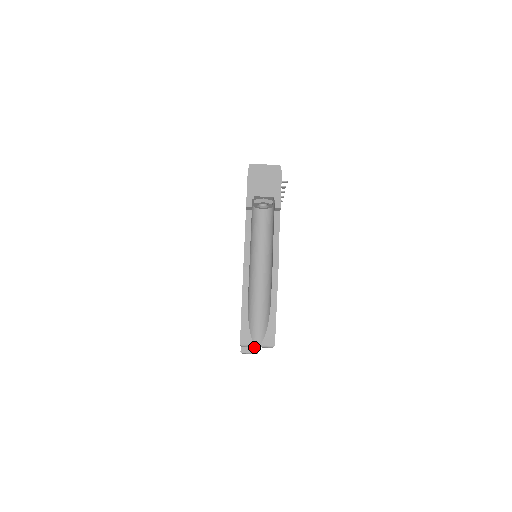
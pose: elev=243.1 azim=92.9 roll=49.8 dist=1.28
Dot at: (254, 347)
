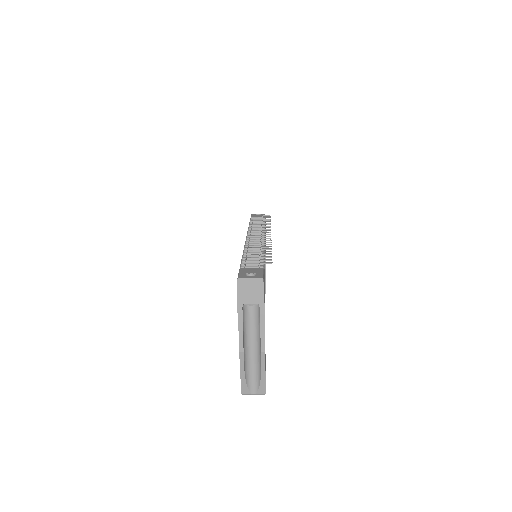
Dot at: occluded
